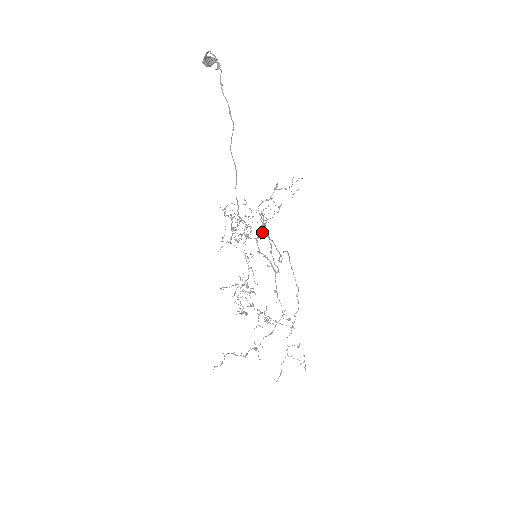
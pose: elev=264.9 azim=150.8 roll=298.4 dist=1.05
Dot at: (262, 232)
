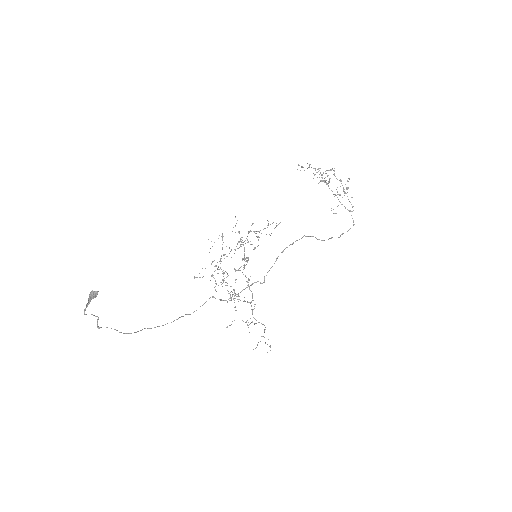
Dot at: occluded
